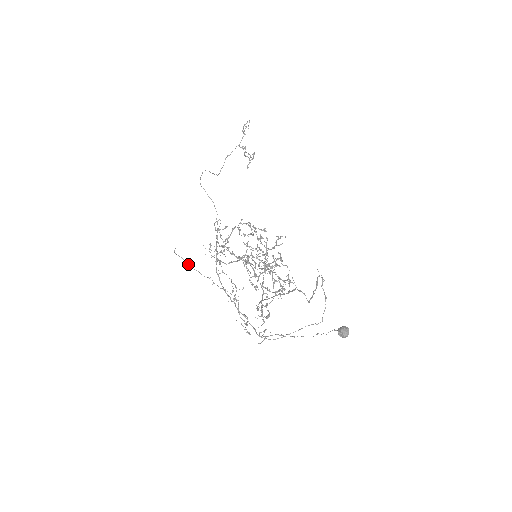
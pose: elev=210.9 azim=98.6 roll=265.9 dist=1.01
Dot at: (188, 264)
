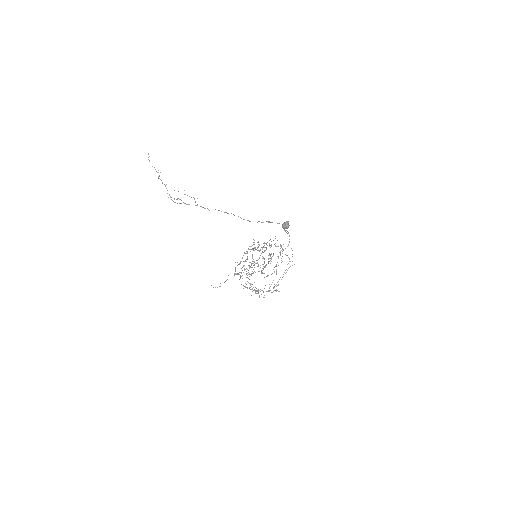
Dot at: occluded
